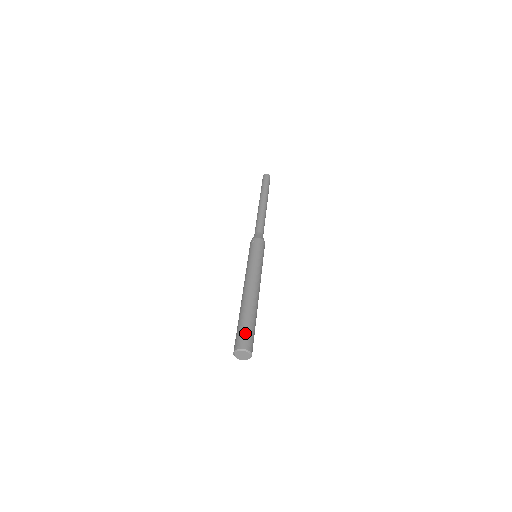
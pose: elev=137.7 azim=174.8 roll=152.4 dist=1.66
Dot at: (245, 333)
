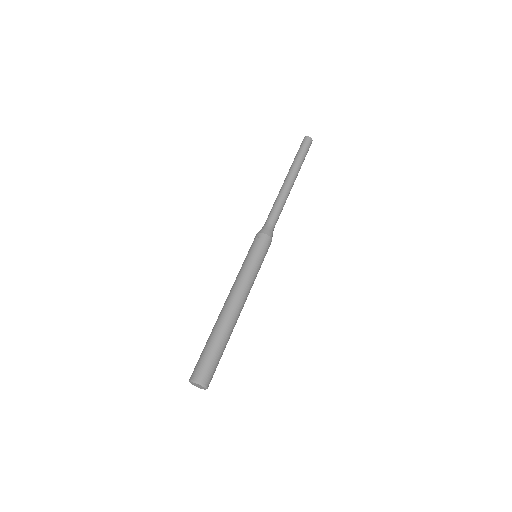
Dot at: (206, 362)
